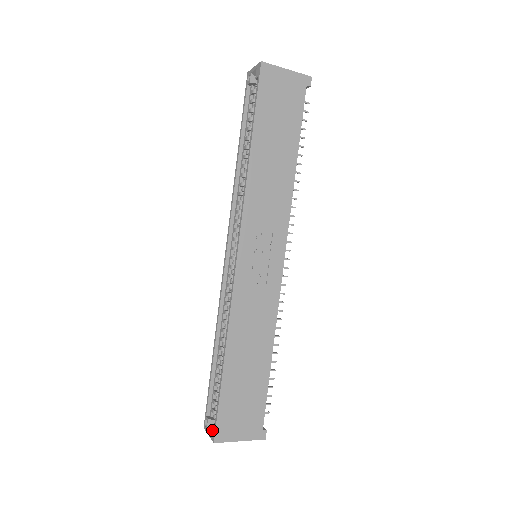
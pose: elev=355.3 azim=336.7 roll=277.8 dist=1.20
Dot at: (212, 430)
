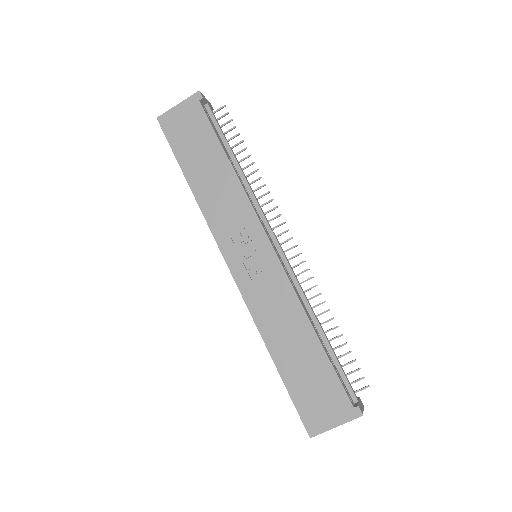
Dot at: occluded
